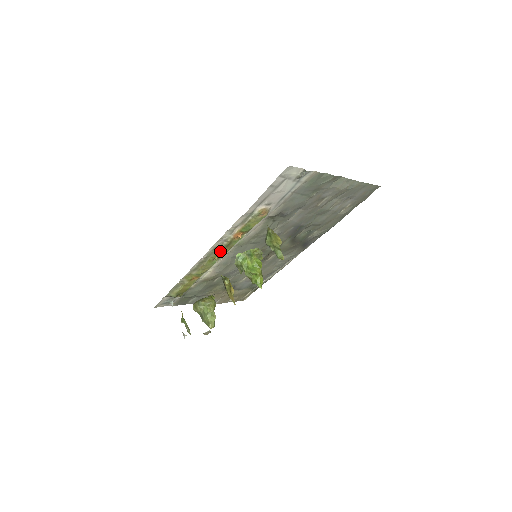
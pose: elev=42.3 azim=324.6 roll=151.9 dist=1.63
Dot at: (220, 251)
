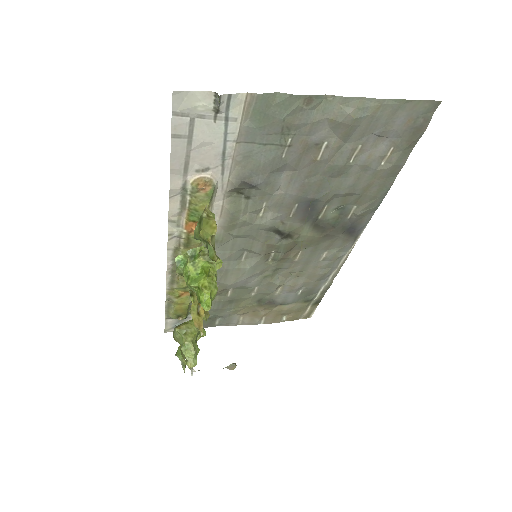
Dot at: occluded
